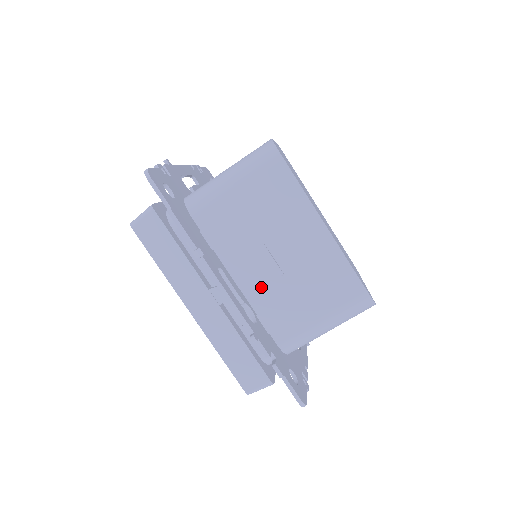
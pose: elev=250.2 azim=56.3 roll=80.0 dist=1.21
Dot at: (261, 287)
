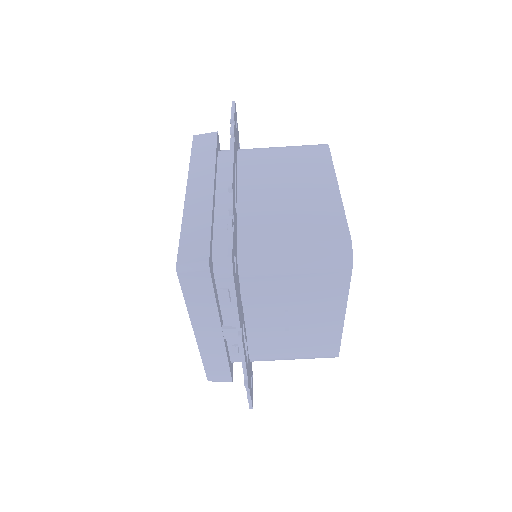
Dot at: (264, 331)
